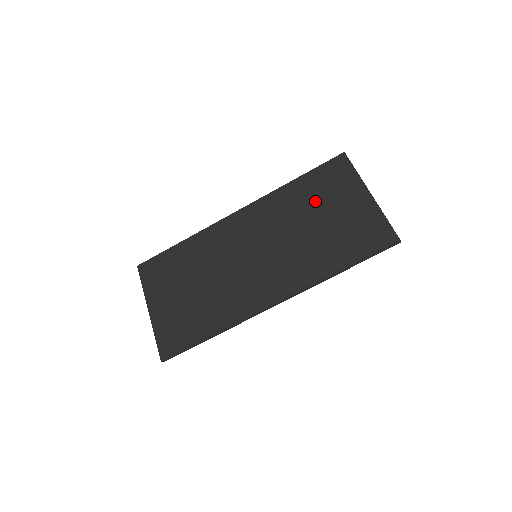
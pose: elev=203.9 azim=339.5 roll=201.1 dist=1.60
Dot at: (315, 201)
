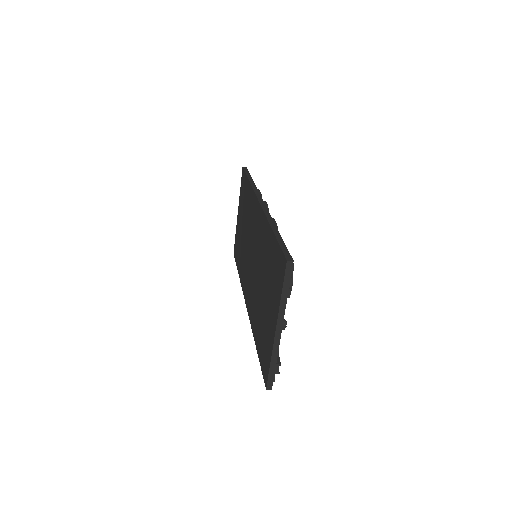
Dot at: (268, 273)
